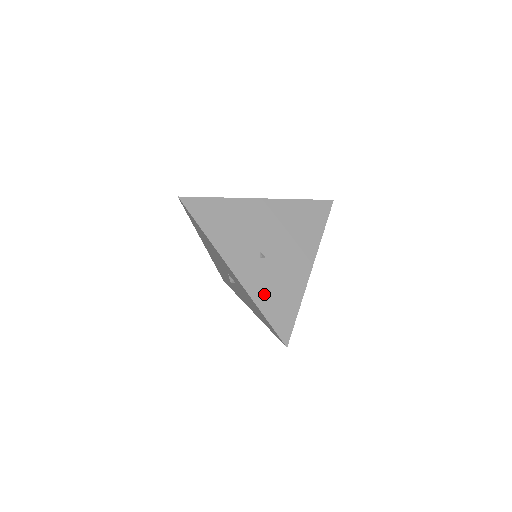
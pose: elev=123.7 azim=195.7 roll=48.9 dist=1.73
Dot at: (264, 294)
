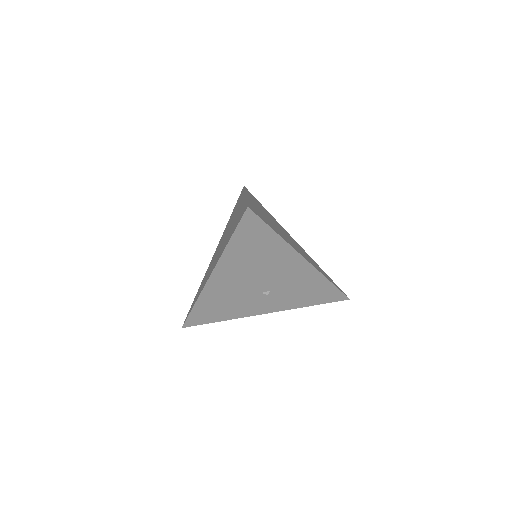
Dot at: (299, 301)
